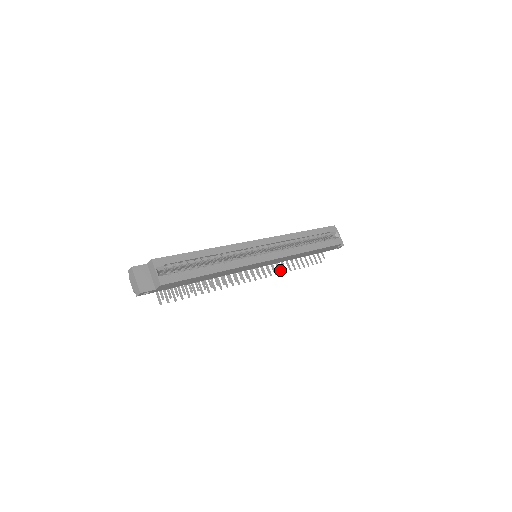
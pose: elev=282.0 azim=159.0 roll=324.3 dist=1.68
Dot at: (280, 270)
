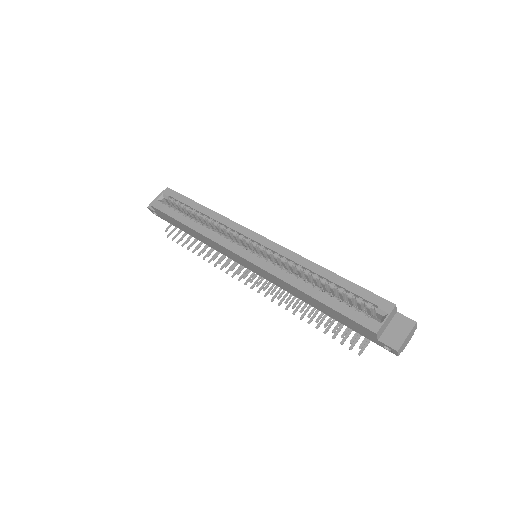
Dot at: (289, 306)
